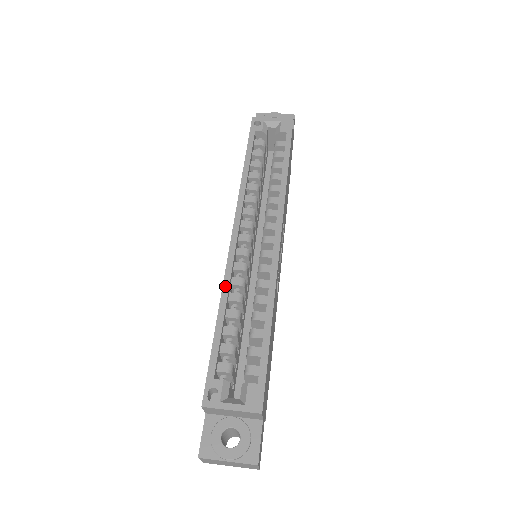
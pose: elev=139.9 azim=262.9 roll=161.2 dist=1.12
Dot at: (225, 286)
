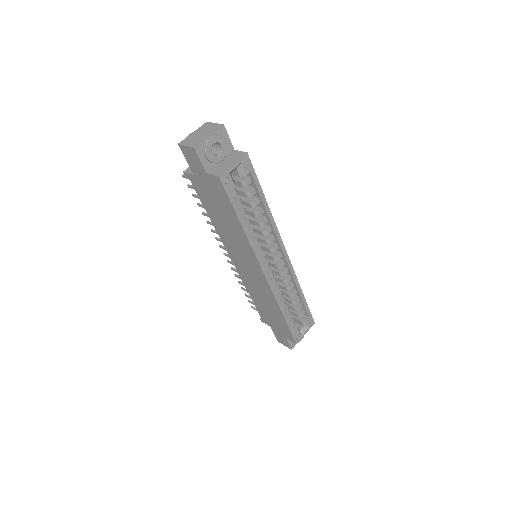
Dot at: (278, 301)
